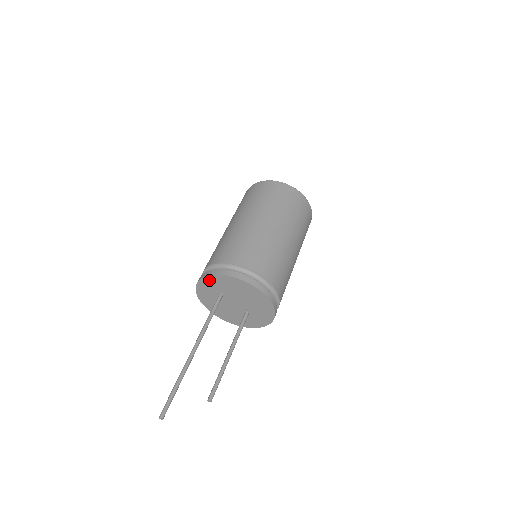
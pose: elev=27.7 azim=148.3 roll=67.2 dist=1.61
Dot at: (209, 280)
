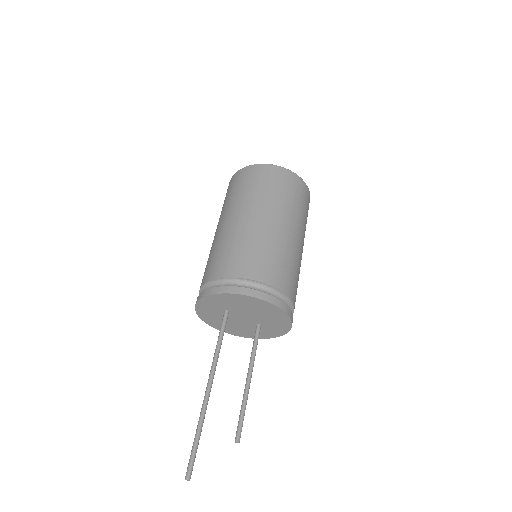
Dot at: (211, 299)
